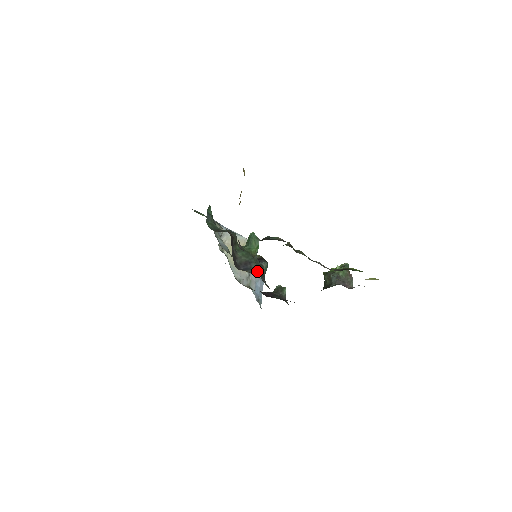
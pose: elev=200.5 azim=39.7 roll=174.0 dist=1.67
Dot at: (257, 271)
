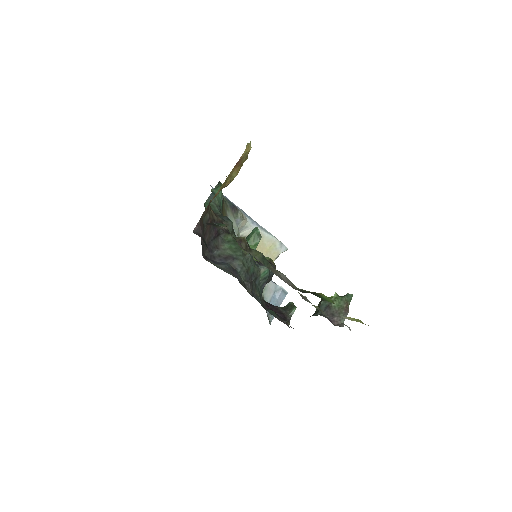
Dot at: (239, 271)
